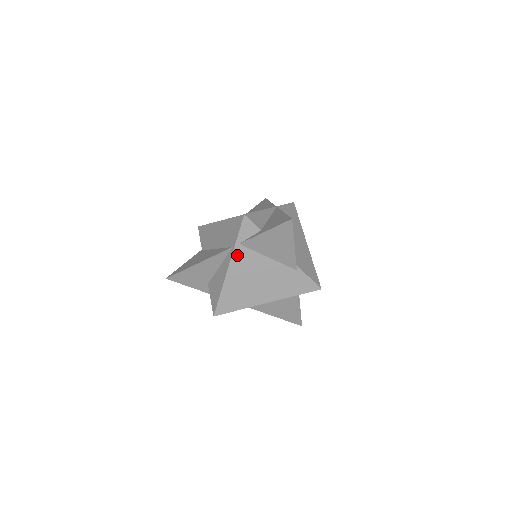
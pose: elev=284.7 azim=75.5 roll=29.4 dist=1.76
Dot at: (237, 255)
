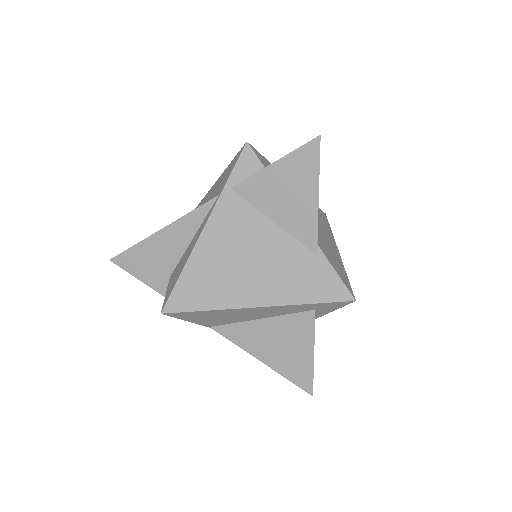
Dot at: (223, 207)
